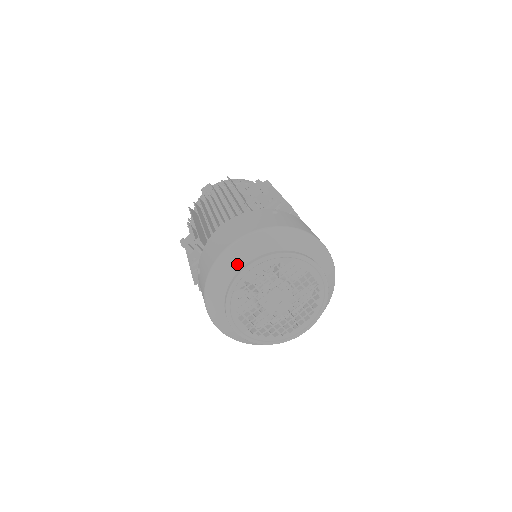
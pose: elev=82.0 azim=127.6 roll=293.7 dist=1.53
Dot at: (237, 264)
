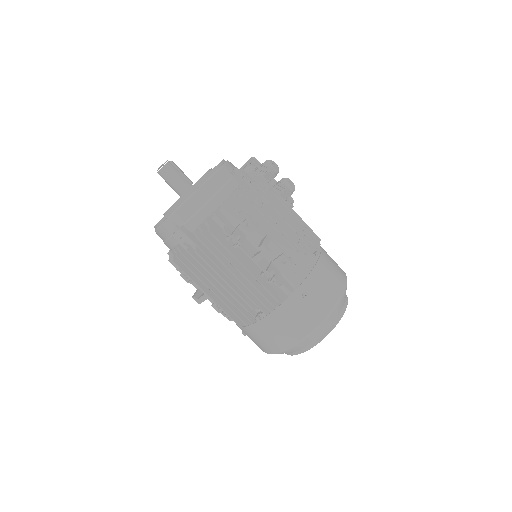
Dot at: occluded
